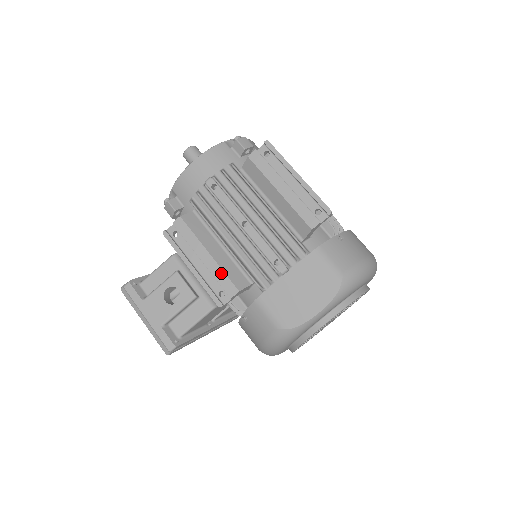
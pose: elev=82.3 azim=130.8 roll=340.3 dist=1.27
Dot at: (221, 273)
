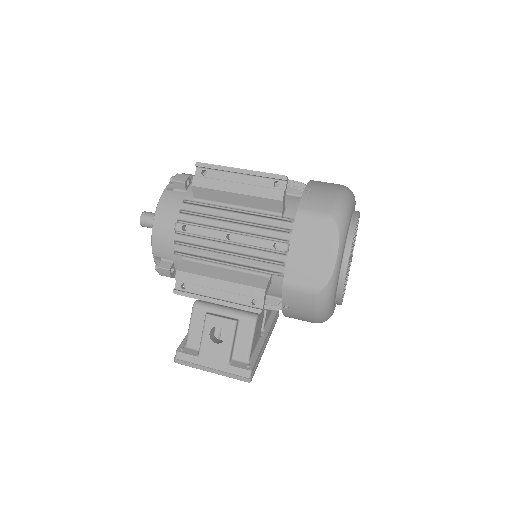
Dot at: (241, 287)
